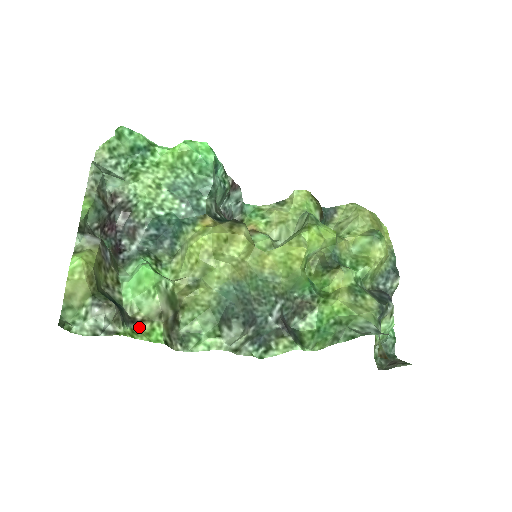
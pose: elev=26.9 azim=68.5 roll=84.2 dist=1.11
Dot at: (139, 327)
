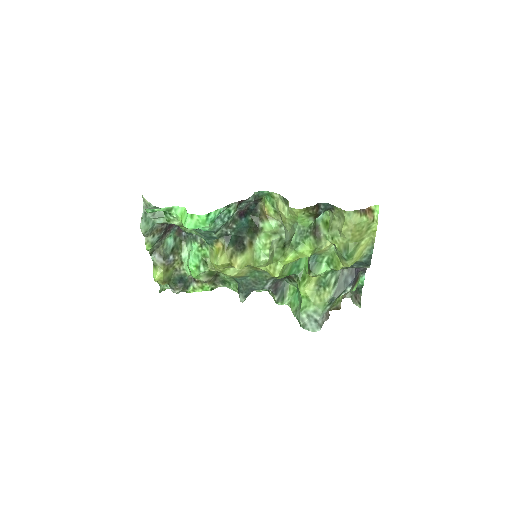
Dot at: (197, 285)
